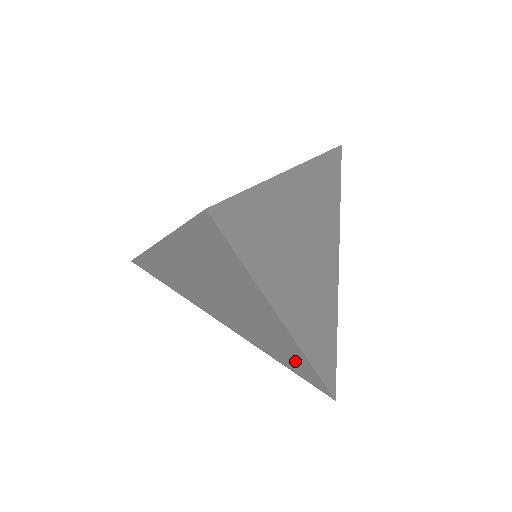
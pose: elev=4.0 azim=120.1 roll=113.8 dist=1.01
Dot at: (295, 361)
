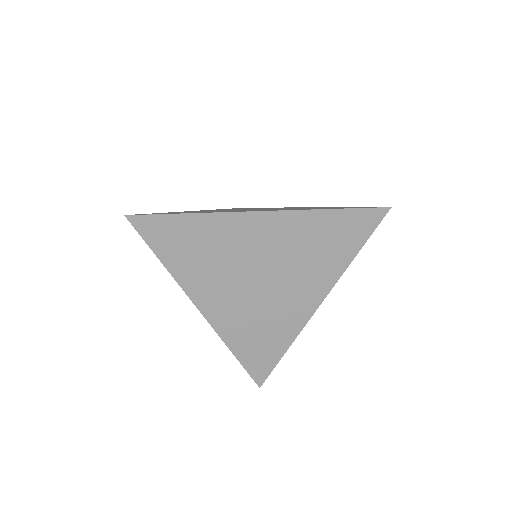
Dot at: occluded
